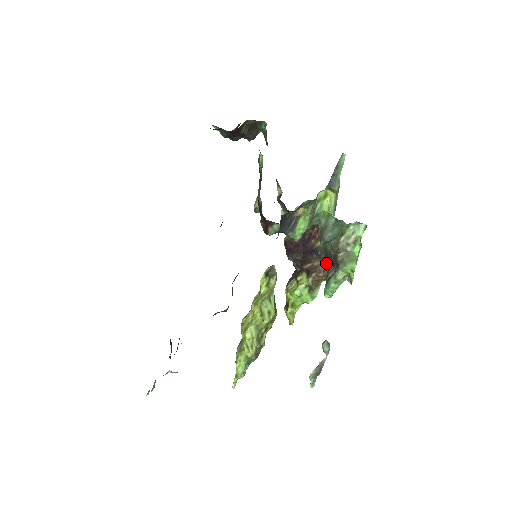
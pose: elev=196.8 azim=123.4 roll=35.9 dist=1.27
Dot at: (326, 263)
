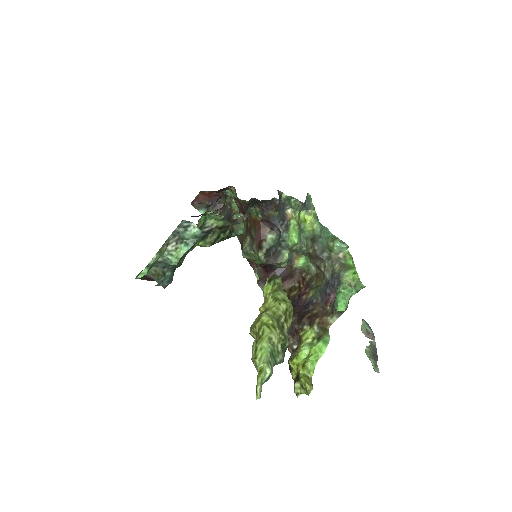
Dot at: (325, 301)
